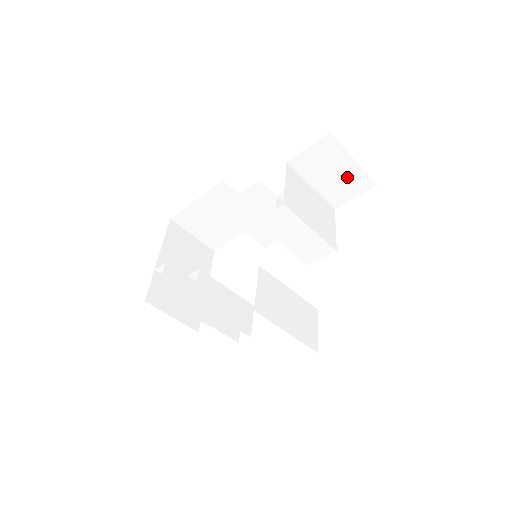
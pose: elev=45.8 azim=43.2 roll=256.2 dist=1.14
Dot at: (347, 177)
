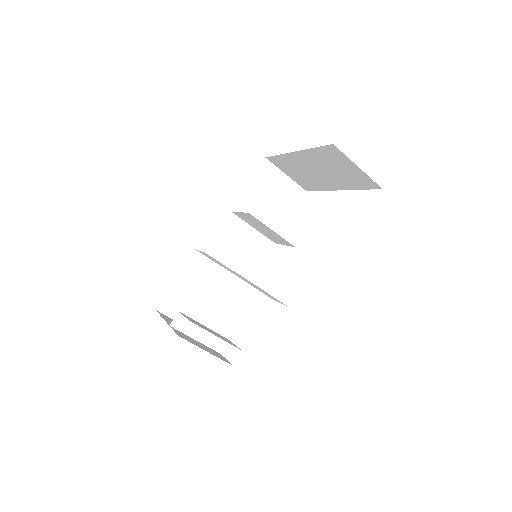
Dot at: (286, 191)
